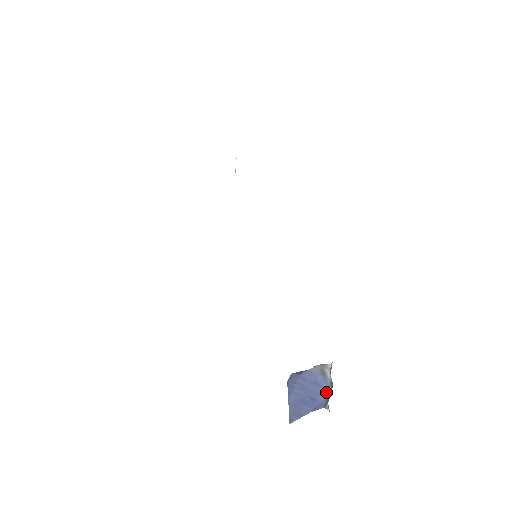
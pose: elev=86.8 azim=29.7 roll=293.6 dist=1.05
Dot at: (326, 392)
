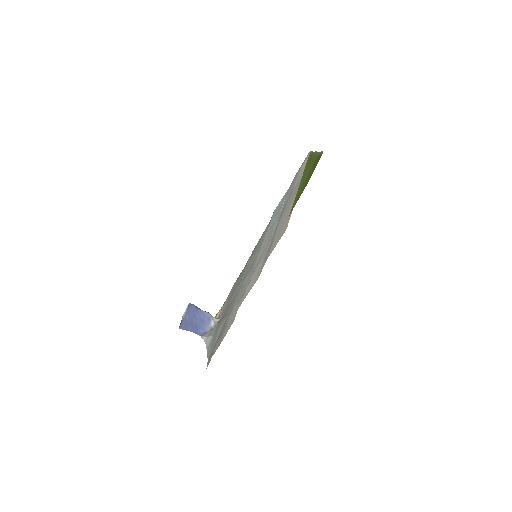
Dot at: (205, 329)
